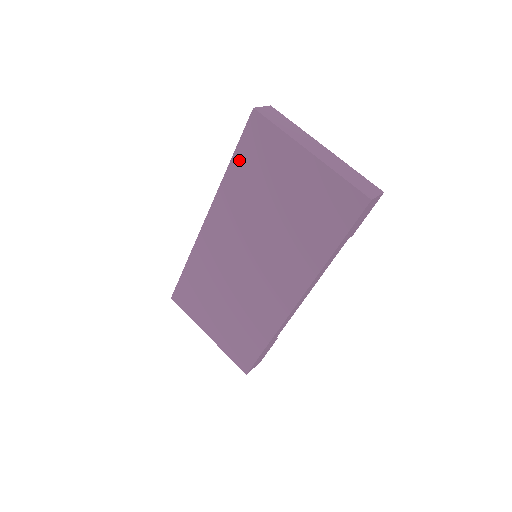
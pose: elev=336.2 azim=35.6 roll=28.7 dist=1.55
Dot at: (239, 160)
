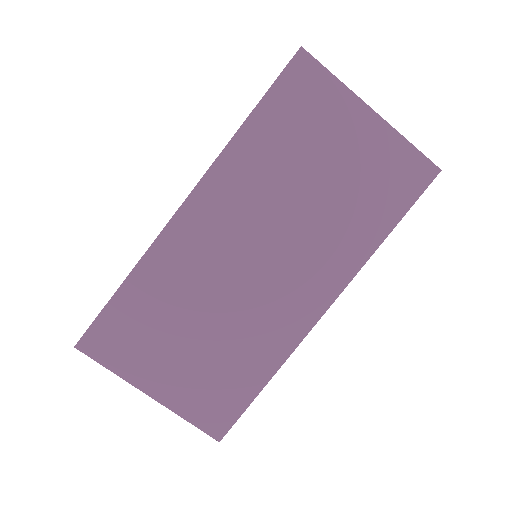
Dot at: (265, 114)
